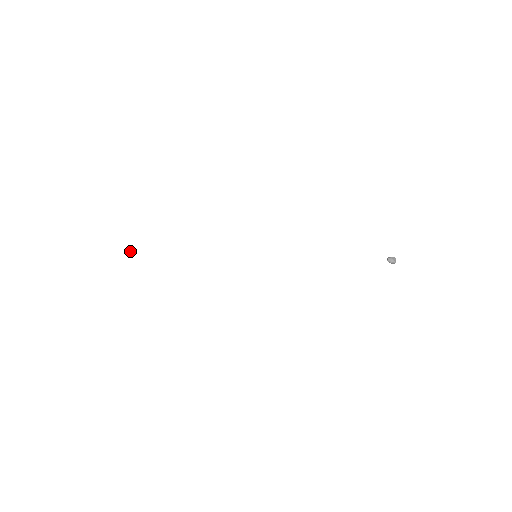
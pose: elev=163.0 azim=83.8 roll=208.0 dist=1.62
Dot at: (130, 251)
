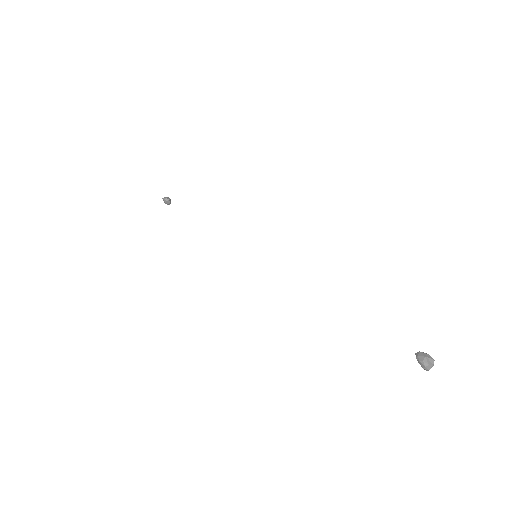
Dot at: (167, 198)
